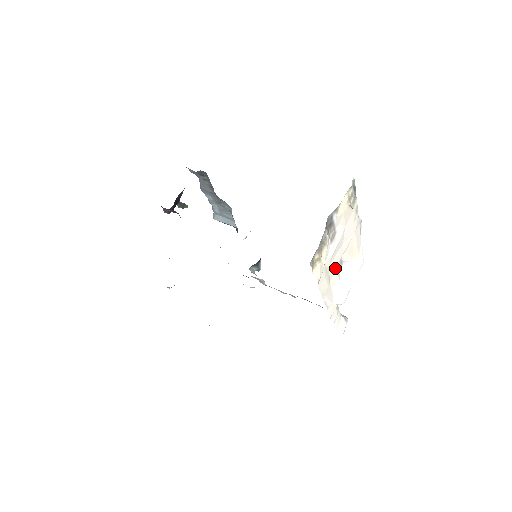
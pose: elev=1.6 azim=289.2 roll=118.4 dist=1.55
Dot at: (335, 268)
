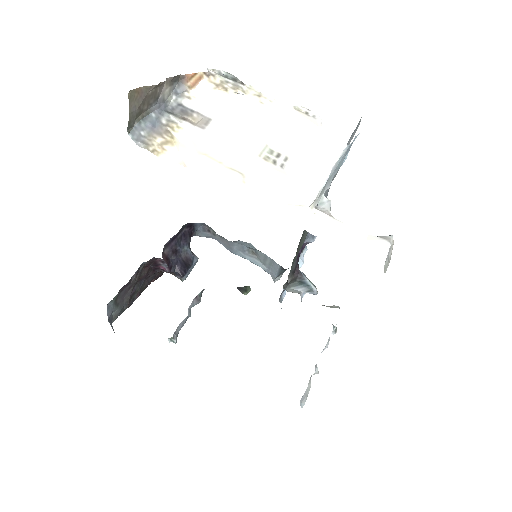
Dot at: (253, 159)
